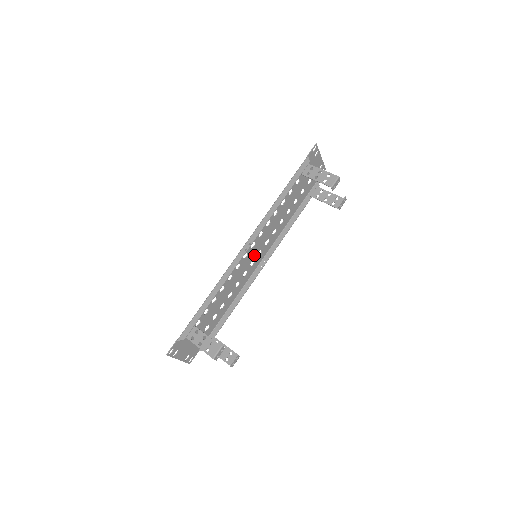
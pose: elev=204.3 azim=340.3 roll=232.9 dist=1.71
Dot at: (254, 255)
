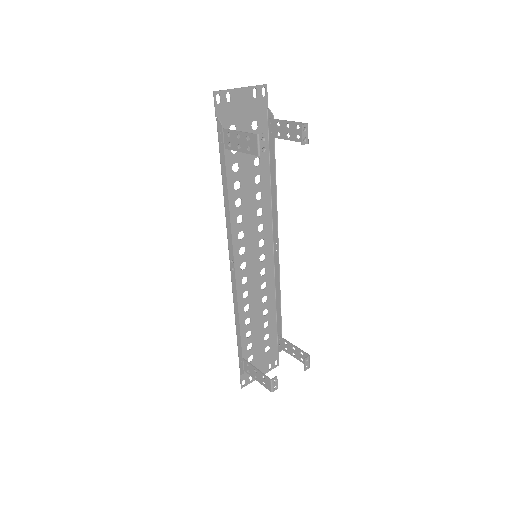
Dot at: (256, 252)
